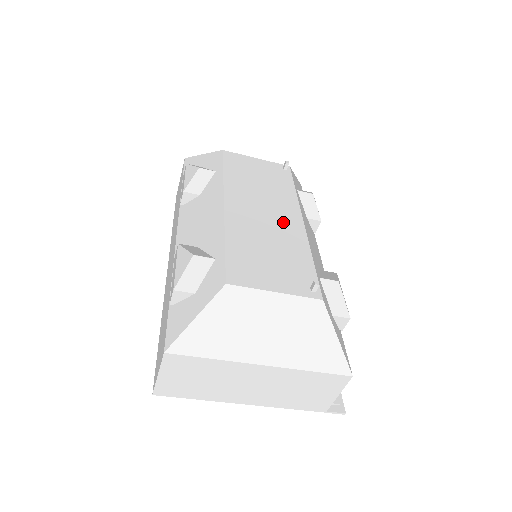
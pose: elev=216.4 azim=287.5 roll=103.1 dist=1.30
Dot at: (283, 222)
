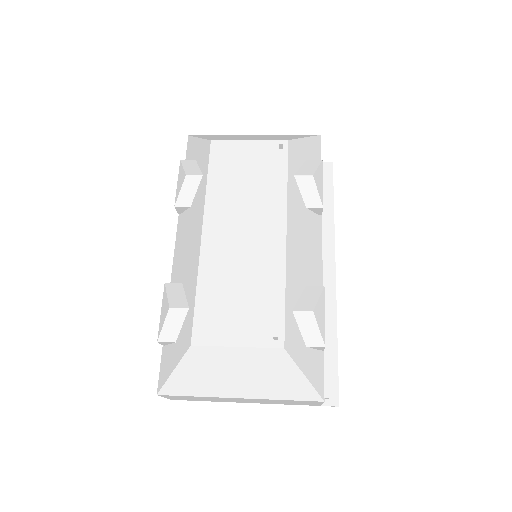
Dot at: (262, 243)
